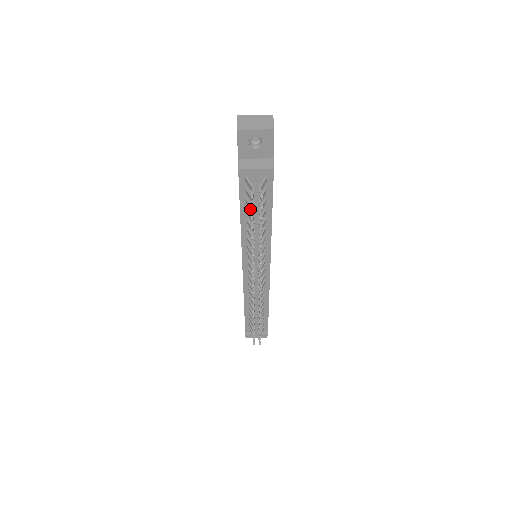
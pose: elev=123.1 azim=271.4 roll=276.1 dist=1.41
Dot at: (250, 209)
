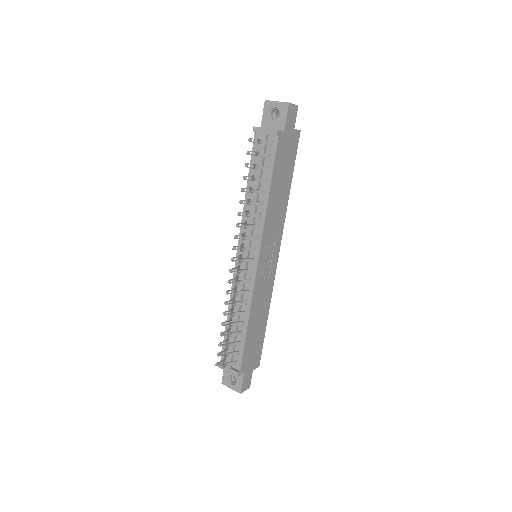
Dot at: occluded
